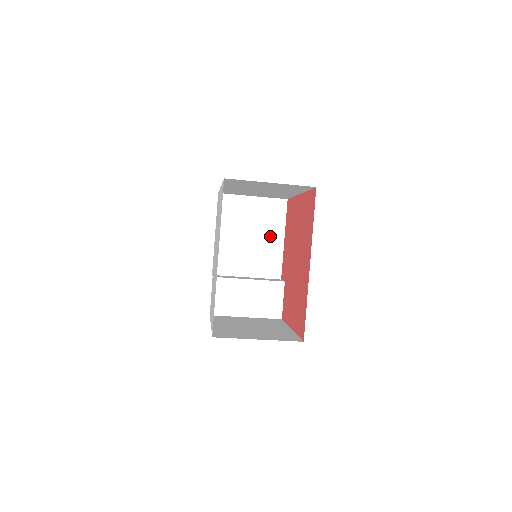
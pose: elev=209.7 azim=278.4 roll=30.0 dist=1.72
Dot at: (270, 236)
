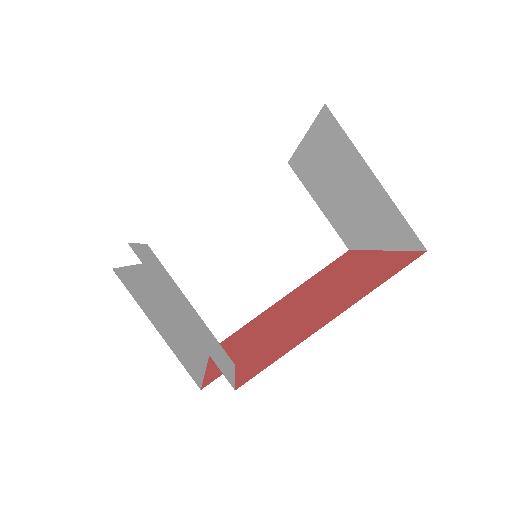
Dot at: (191, 344)
